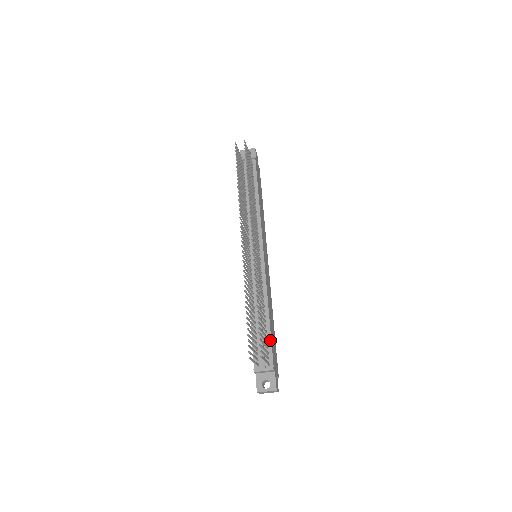
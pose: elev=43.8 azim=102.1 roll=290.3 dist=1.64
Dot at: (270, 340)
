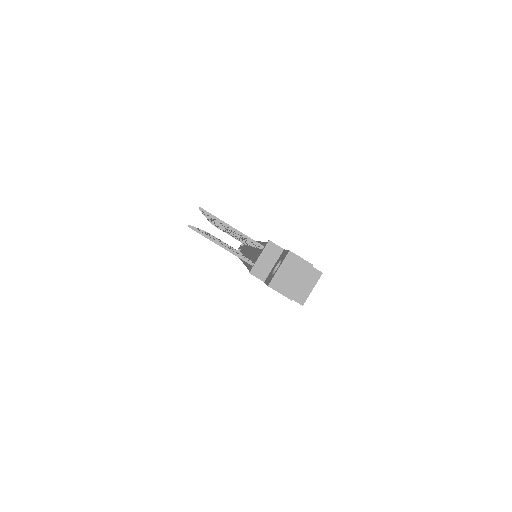
Dot at: occluded
